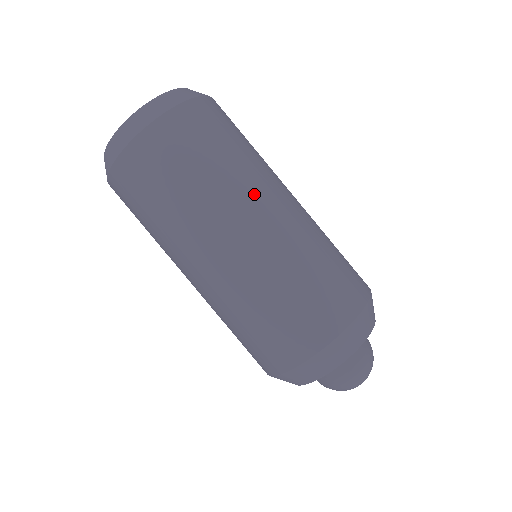
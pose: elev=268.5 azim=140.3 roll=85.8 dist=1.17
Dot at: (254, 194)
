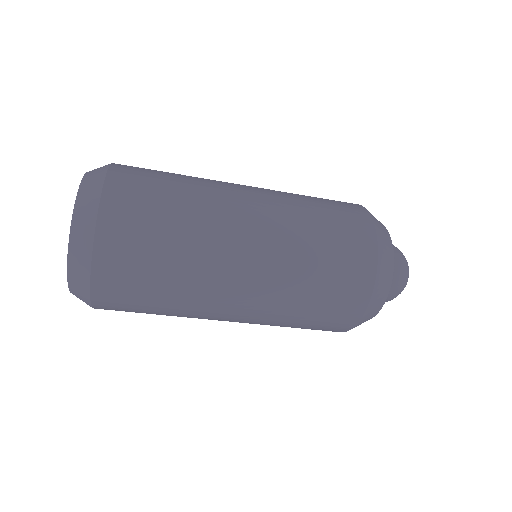
Dot at: (212, 307)
